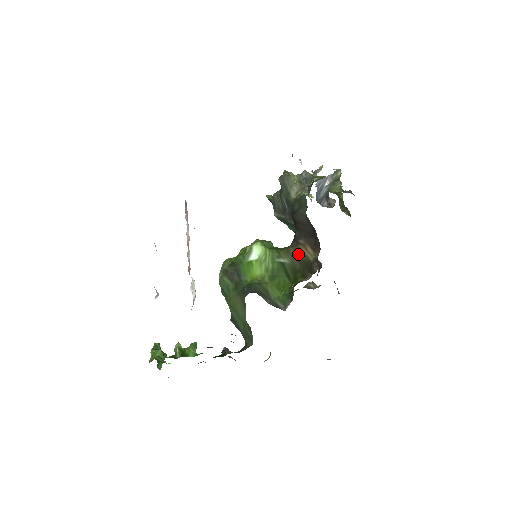
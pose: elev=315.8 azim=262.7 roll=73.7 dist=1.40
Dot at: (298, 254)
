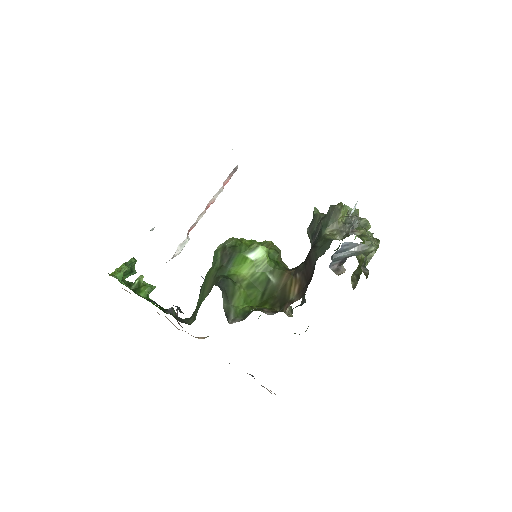
Dot at: (287, 283)
